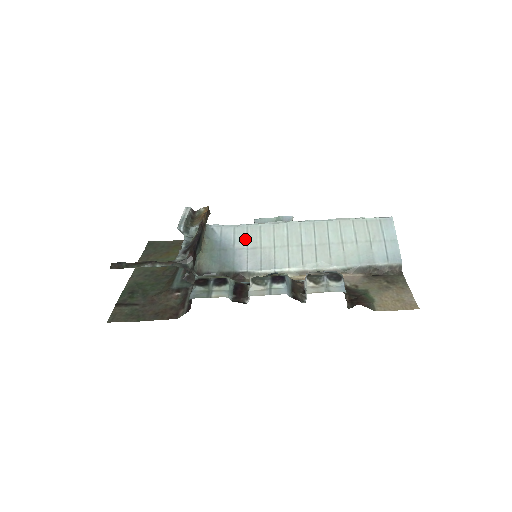
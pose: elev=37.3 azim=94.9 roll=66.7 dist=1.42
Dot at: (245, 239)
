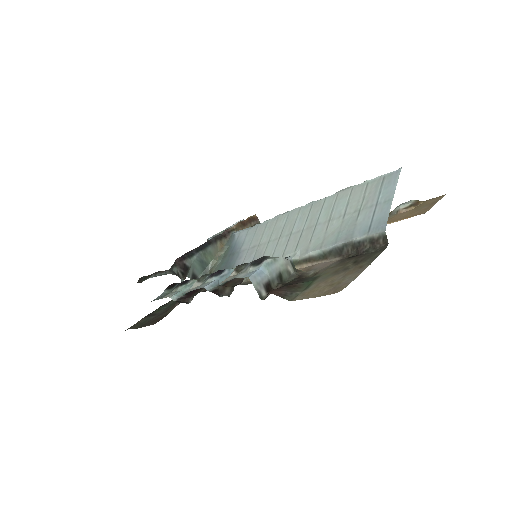
Dot at: (251, 239)
